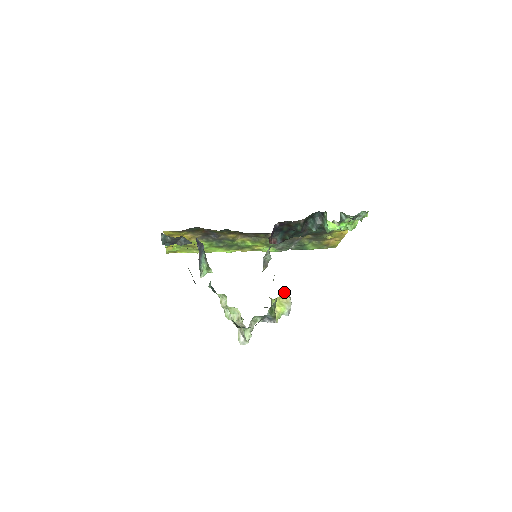
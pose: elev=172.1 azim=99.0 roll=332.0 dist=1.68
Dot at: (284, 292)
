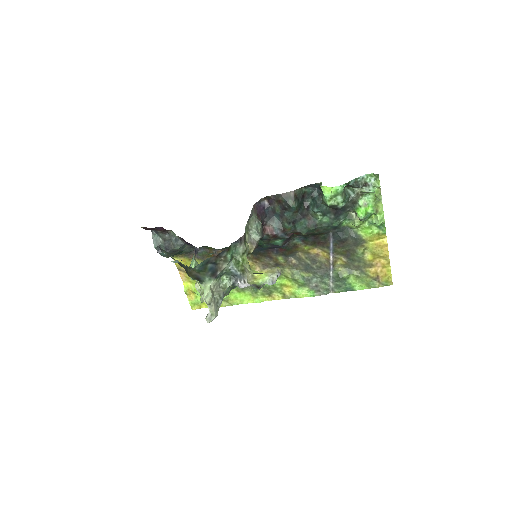
Dot at: occluded
